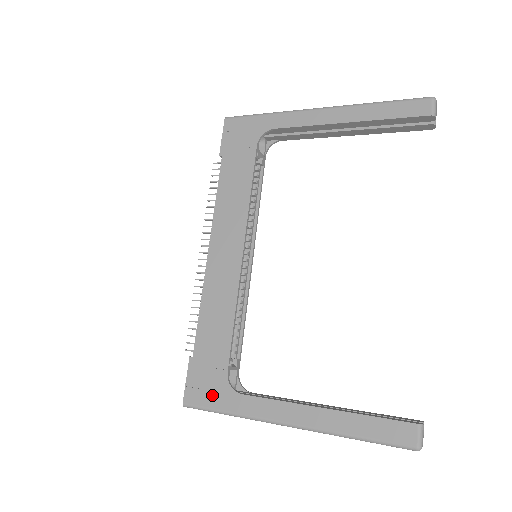
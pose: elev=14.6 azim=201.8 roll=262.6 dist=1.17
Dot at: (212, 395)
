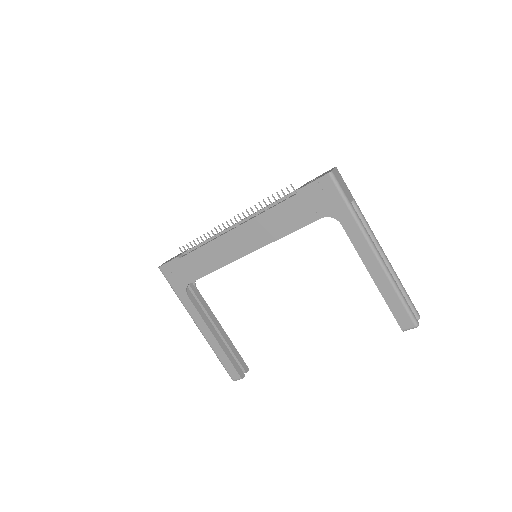
Dot at: (175, 281)
